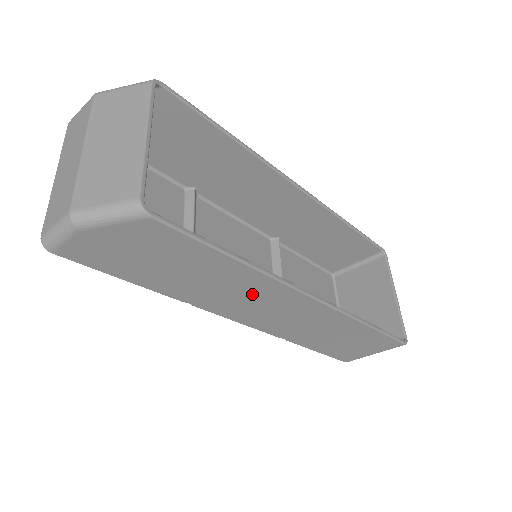
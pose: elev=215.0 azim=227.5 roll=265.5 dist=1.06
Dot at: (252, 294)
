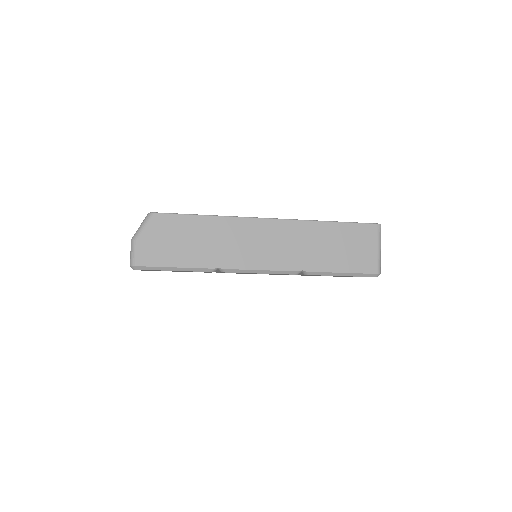
Dot at: (239, 237)
